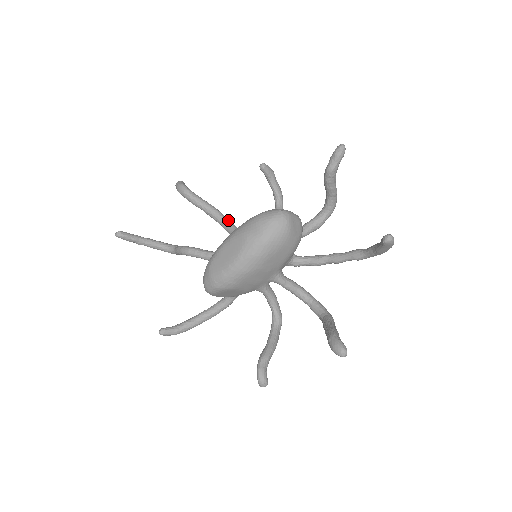
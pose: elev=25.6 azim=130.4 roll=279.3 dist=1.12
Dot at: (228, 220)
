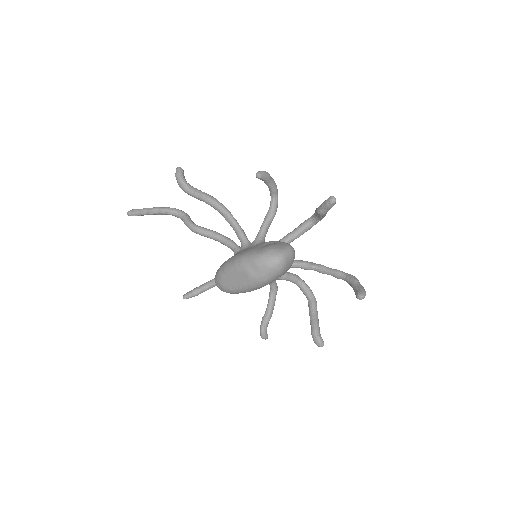
Dot at: (229, 215)
